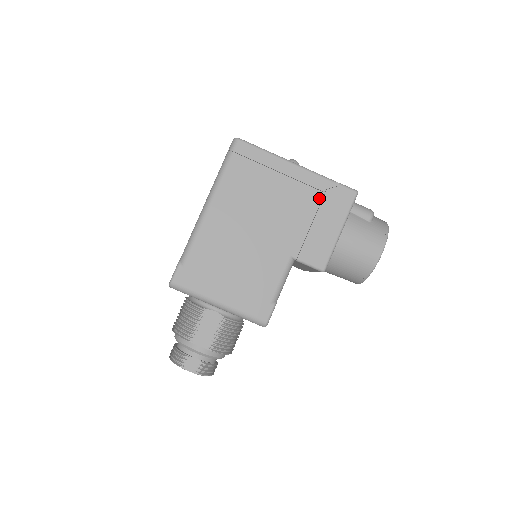
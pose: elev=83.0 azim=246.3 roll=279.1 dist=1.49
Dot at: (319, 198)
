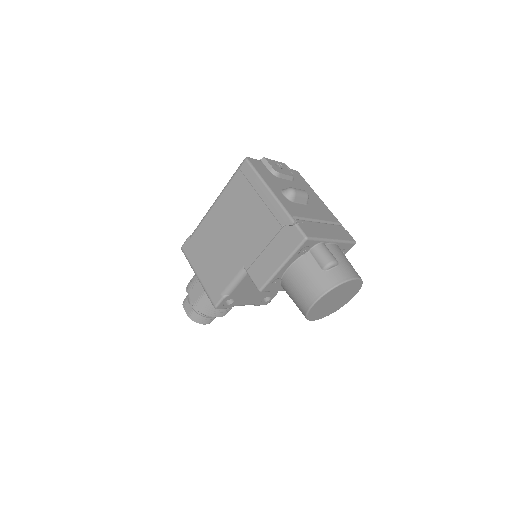
Dot at: (277, 230)
